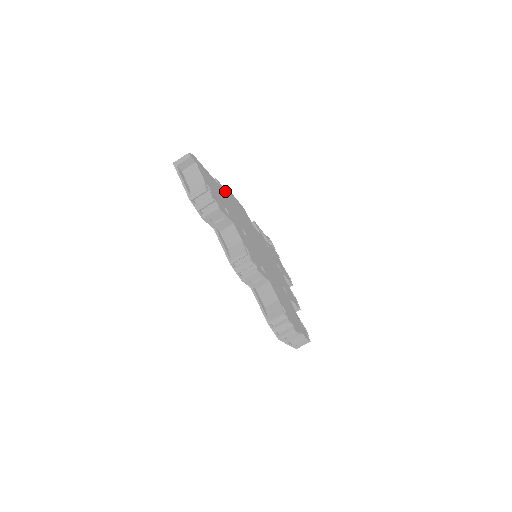
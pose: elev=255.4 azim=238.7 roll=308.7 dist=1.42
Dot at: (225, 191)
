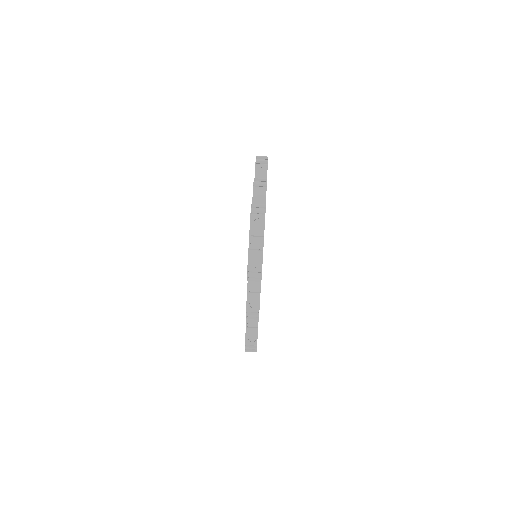
Dot at: occluded
